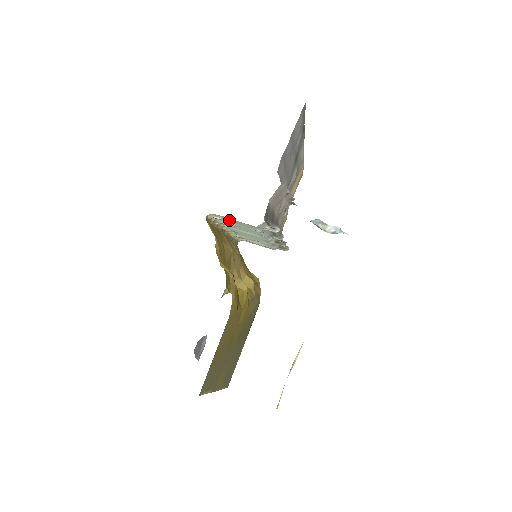
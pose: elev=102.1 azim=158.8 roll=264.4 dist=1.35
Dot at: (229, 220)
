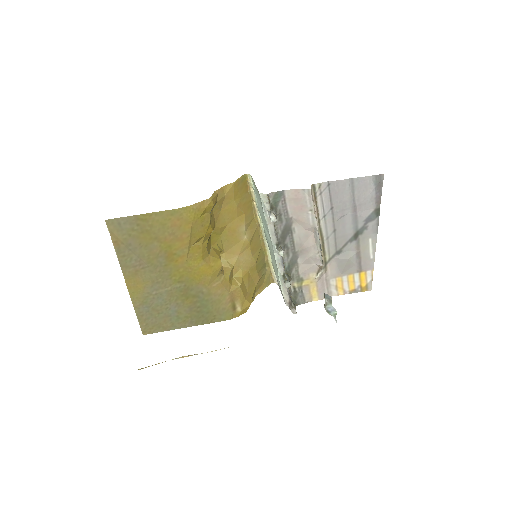
Dot at: occluded
